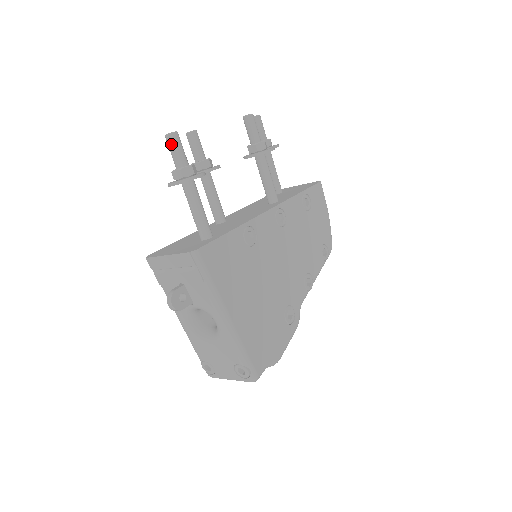
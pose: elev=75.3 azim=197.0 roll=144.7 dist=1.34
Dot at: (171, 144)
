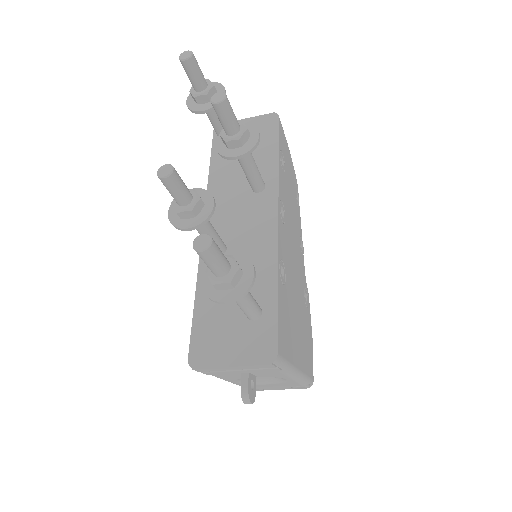
Dot at: (209, 259)
